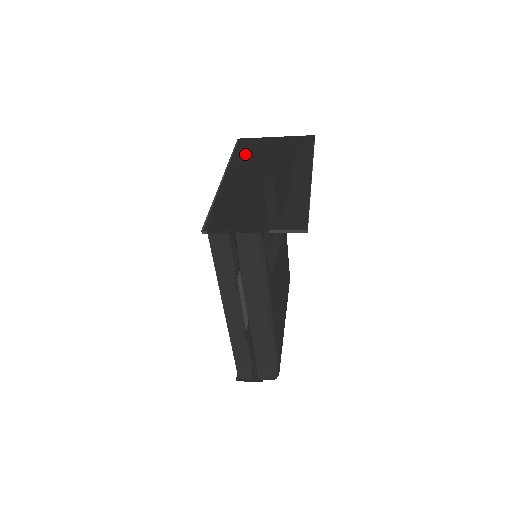
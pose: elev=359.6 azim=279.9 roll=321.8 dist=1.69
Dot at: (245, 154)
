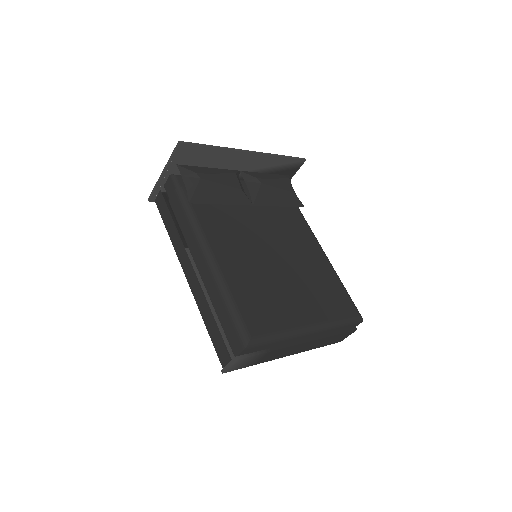
Dot at: occluded
